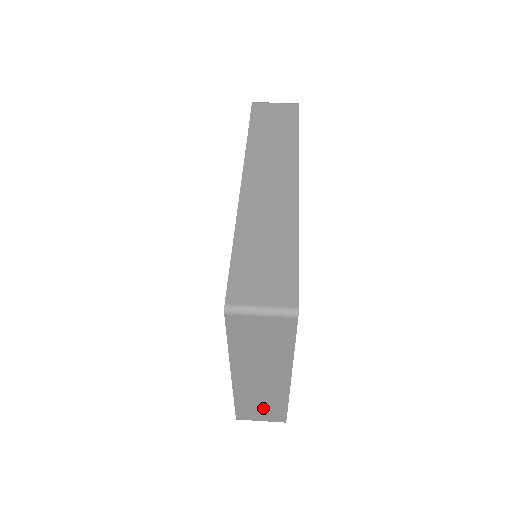
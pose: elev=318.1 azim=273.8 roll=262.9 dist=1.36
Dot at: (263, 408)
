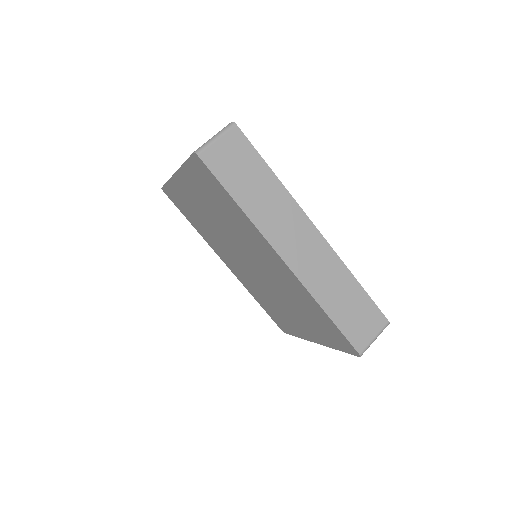
Dot at: occluded
